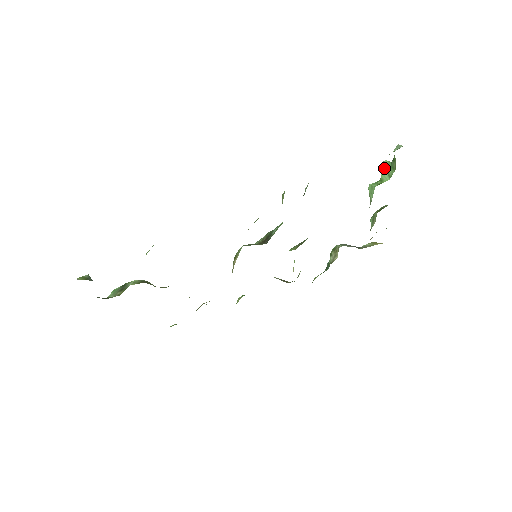
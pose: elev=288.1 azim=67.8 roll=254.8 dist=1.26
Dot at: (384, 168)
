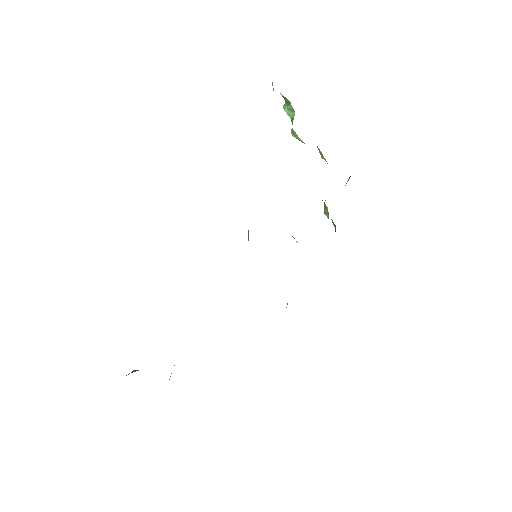
Dot at: (286, 111)
